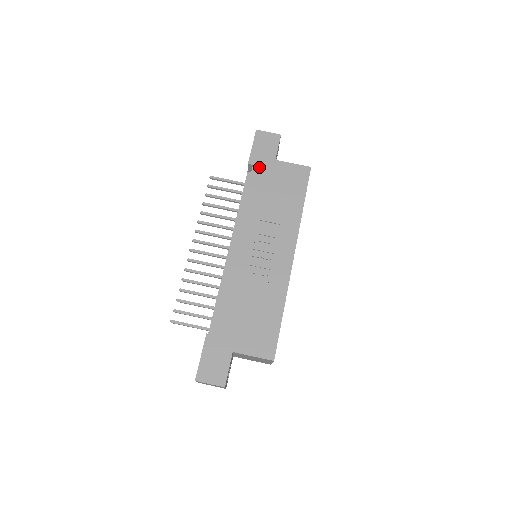
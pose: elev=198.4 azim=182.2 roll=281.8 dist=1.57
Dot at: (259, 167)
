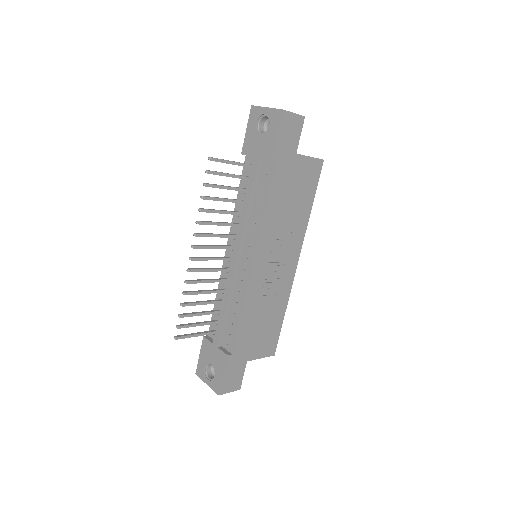
Dot at: (281, 165)
